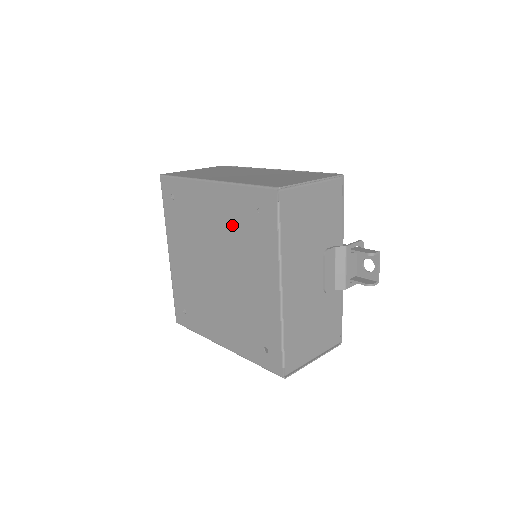
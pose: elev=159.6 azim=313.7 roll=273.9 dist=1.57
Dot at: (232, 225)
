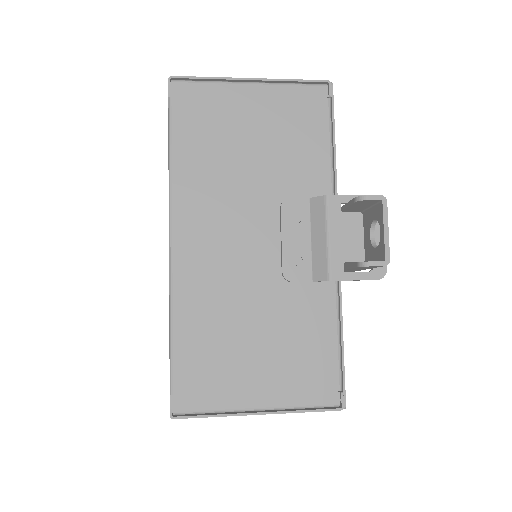
Dot at: occluded
